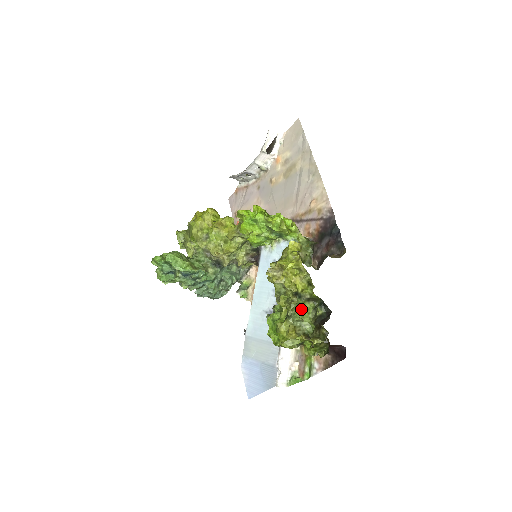
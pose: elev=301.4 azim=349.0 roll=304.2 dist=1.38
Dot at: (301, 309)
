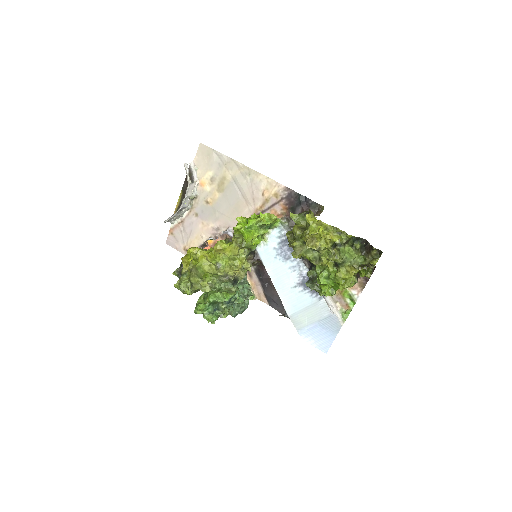
Dot at: (347, 252)
